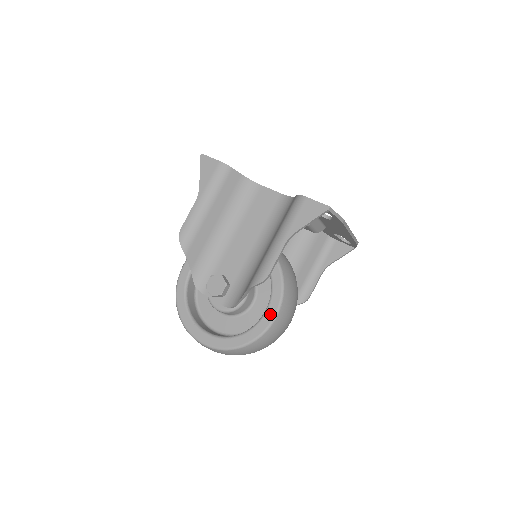
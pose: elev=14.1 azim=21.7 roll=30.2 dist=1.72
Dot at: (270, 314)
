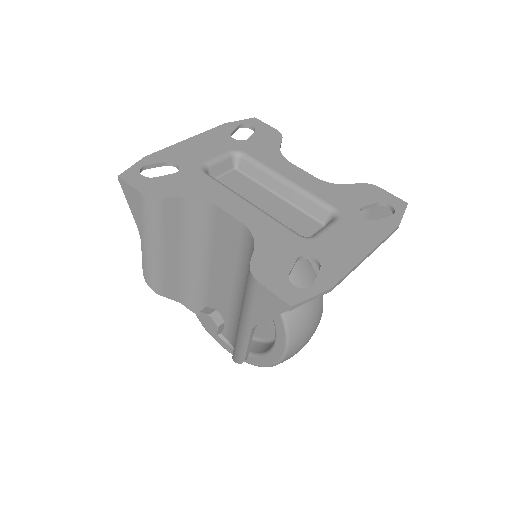
Dot at: (279, 348)
